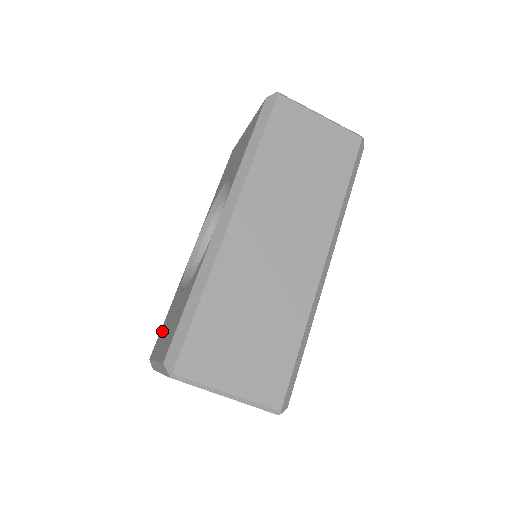
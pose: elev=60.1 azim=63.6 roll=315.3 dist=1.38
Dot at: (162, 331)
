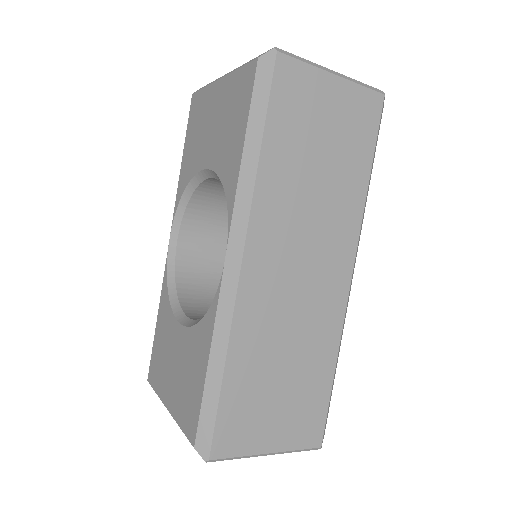
Dot at: (158, 356)
